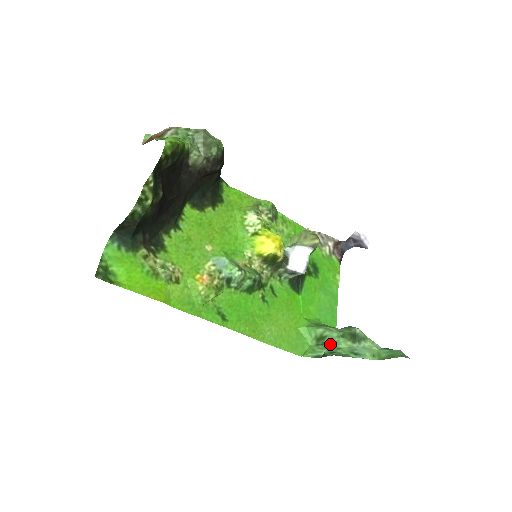
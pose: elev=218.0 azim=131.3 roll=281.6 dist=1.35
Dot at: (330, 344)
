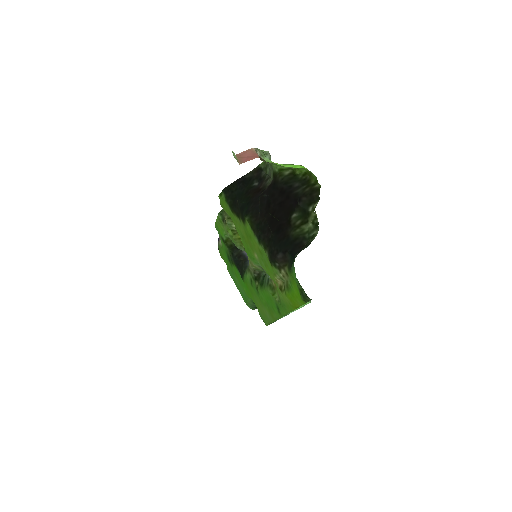
Dot at: occluded
